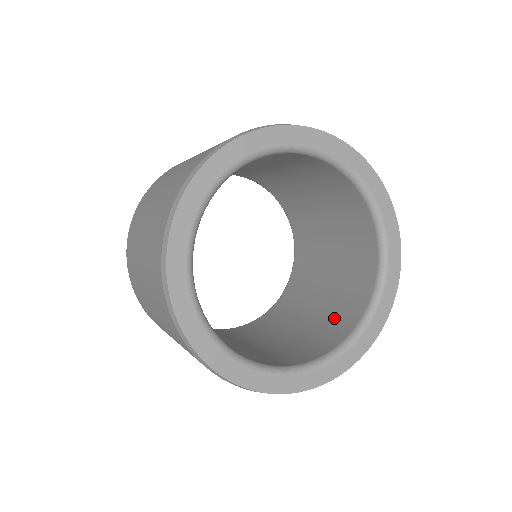
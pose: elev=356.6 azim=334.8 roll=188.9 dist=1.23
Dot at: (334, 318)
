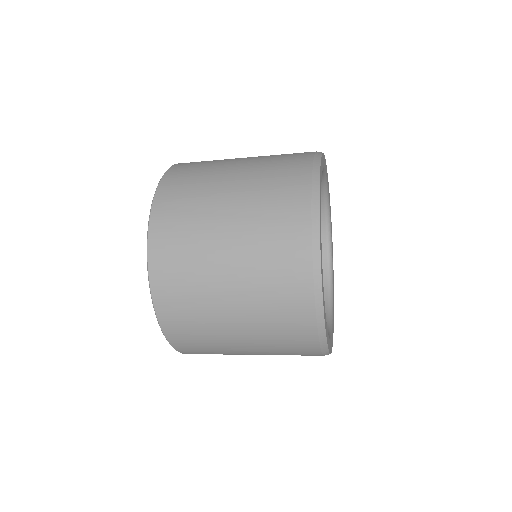
Dot at: occluded
